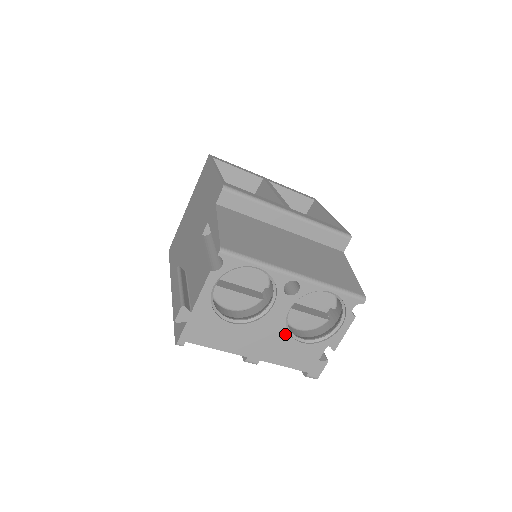
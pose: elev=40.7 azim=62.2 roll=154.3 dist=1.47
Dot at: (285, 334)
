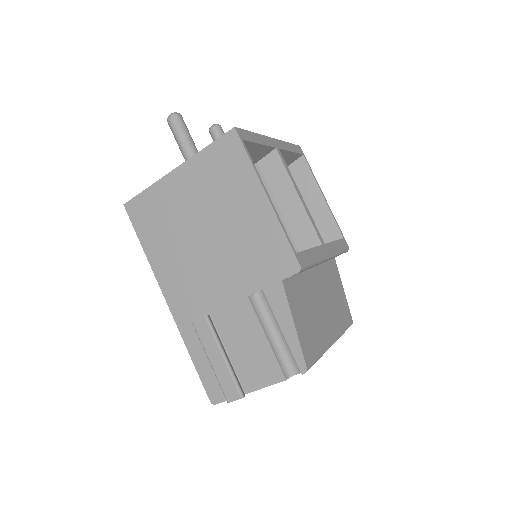
Dot at: occluded
